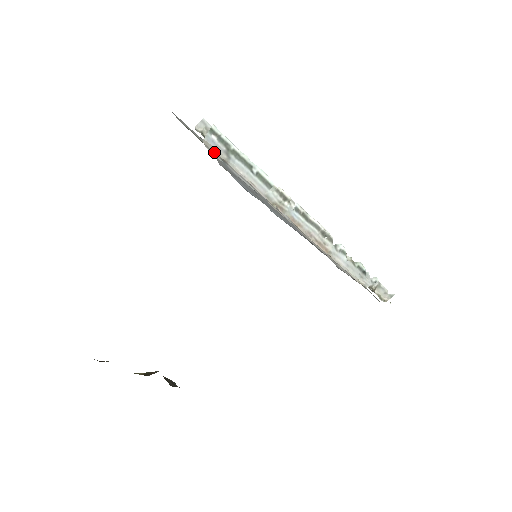
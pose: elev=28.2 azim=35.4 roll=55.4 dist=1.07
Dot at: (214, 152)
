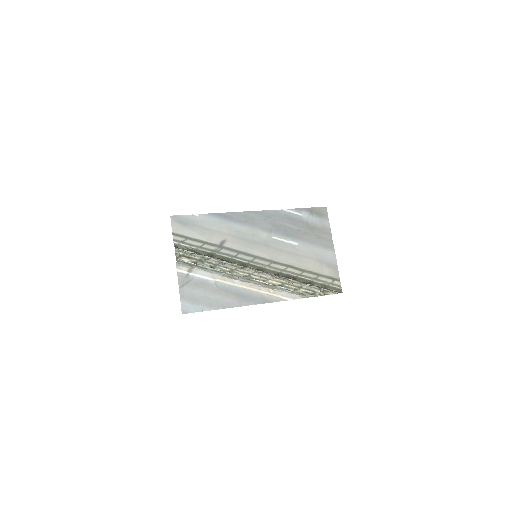
Dot at: (183, 268)
